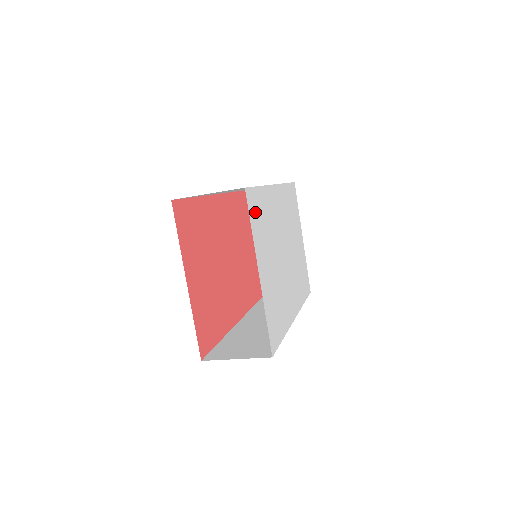
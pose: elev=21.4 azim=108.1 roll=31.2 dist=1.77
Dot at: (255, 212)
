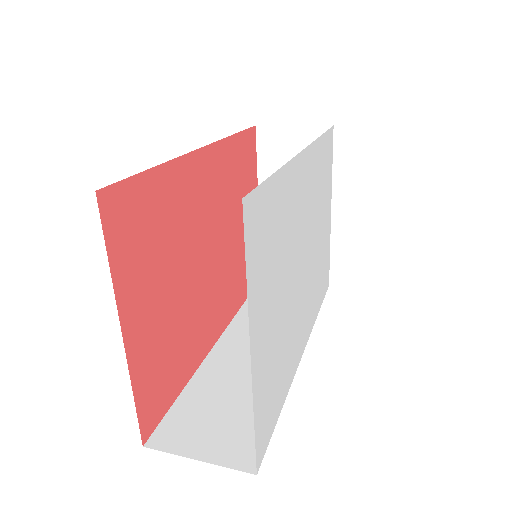
Dot at: (259, 234)
